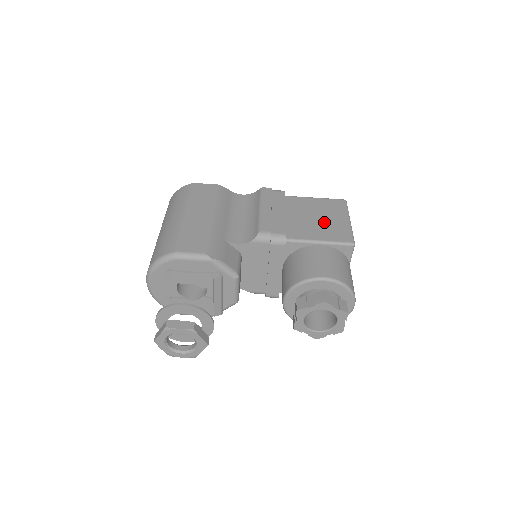
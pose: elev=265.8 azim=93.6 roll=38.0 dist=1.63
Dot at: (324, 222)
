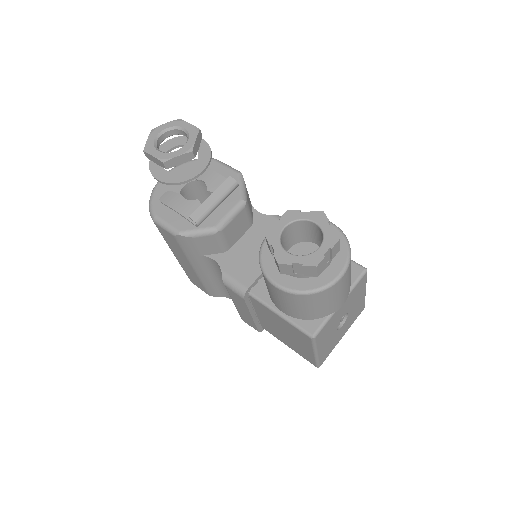
Dot at: occluded
